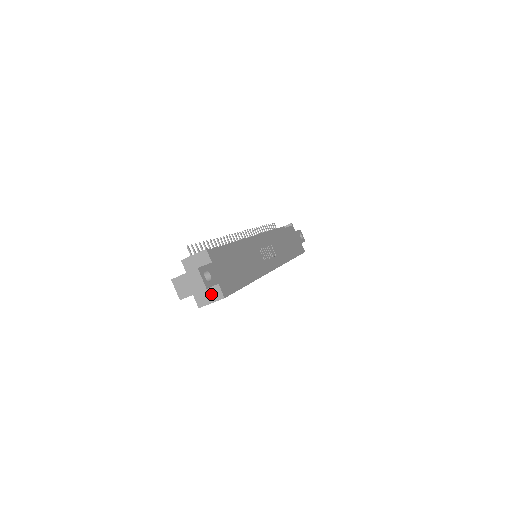
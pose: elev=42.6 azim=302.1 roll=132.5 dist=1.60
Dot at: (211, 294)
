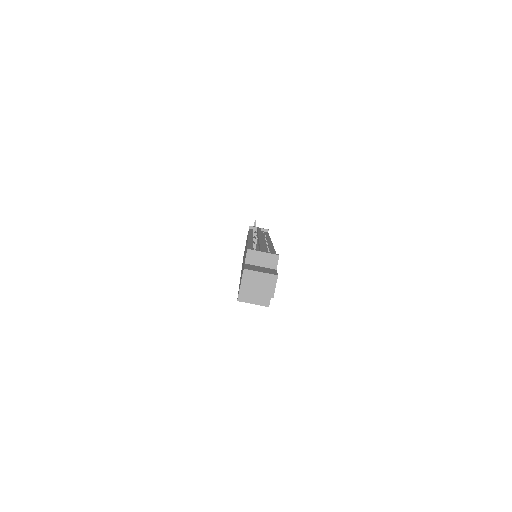
Dot at: (259, 296)
